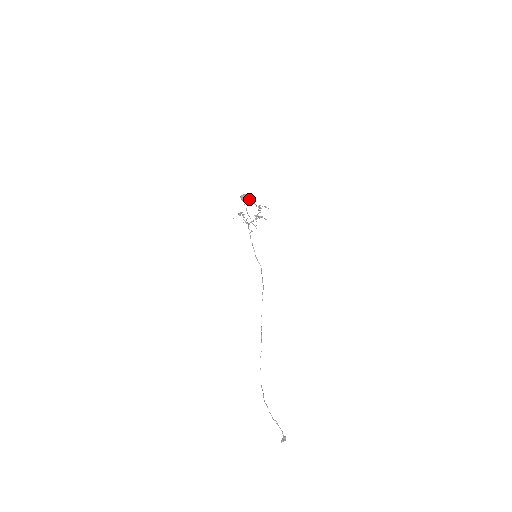
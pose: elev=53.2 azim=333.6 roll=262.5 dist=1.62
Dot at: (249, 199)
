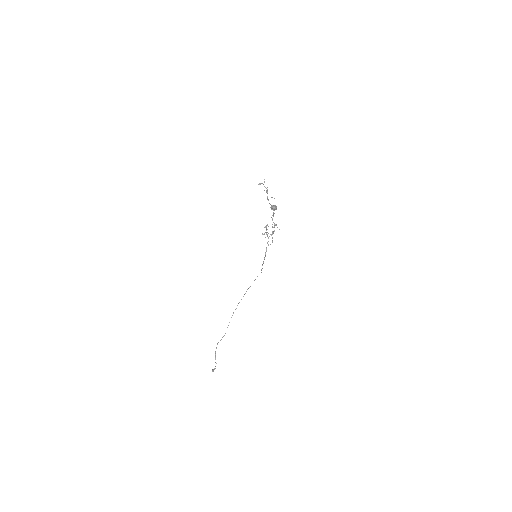
Dot at: occluded
